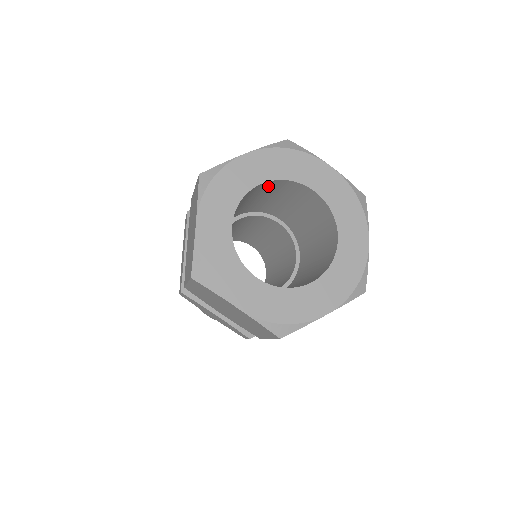
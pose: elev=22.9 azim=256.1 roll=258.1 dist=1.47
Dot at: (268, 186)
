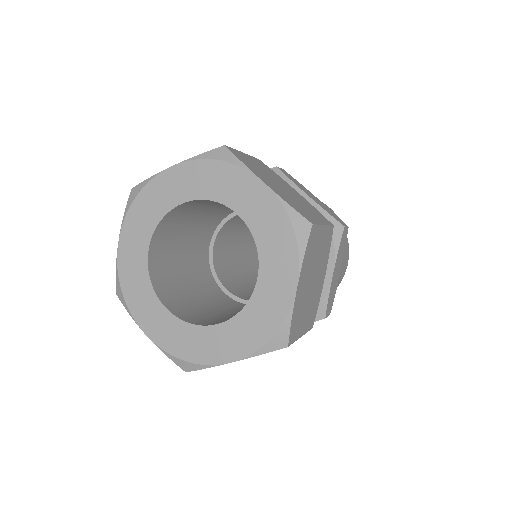
Dot at: (204, 201)
